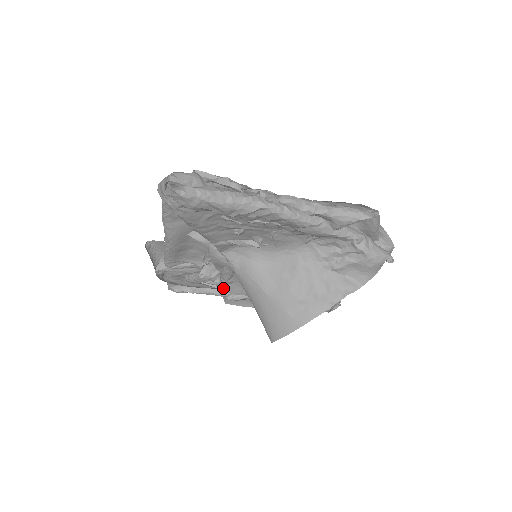
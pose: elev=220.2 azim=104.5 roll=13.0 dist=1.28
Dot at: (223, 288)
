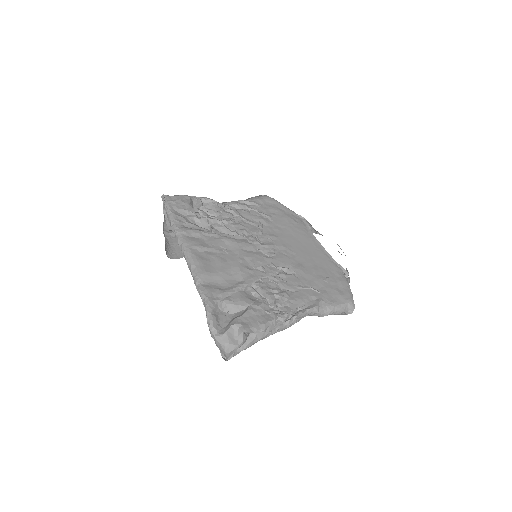
Dot at: occluded
